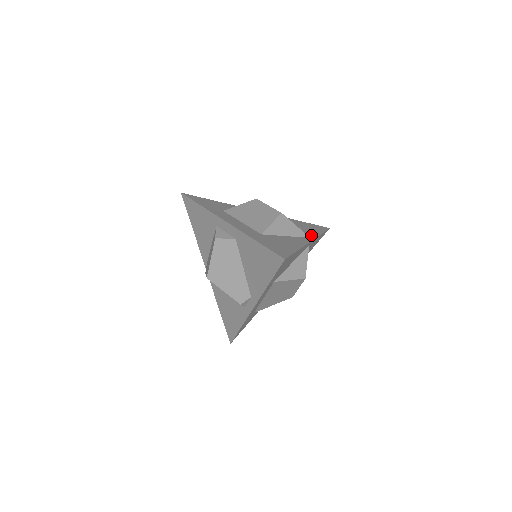
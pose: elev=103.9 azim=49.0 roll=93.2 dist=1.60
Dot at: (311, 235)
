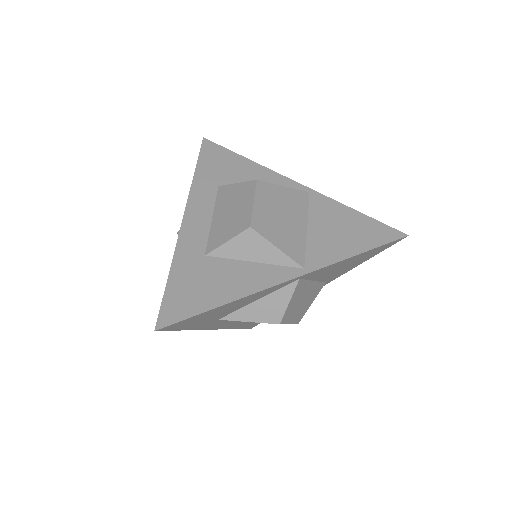
Dot at: (318, 260)
